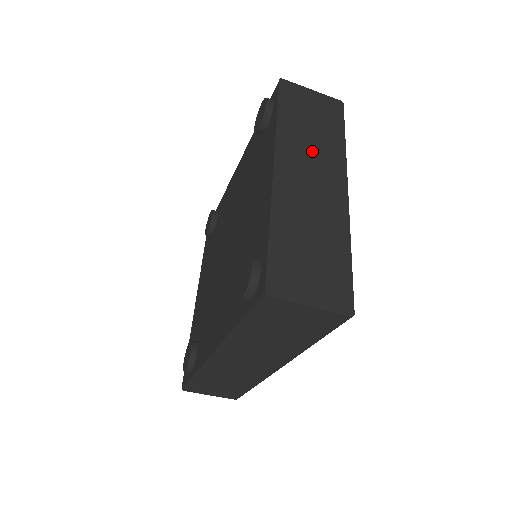
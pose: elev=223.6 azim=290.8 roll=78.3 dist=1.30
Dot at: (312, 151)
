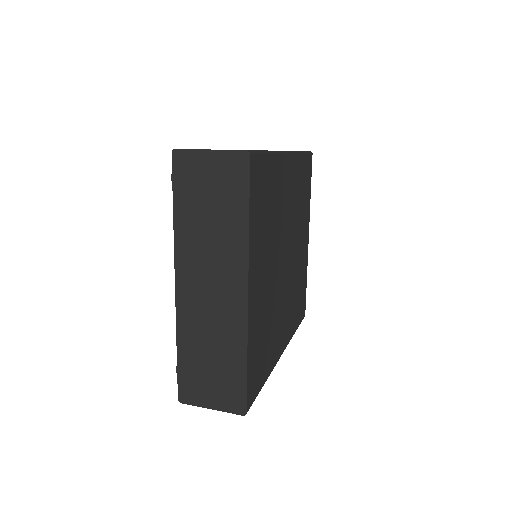
Dot at: (210, 251)
